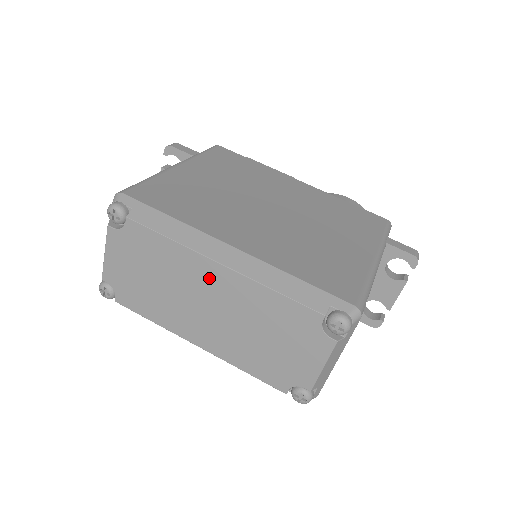
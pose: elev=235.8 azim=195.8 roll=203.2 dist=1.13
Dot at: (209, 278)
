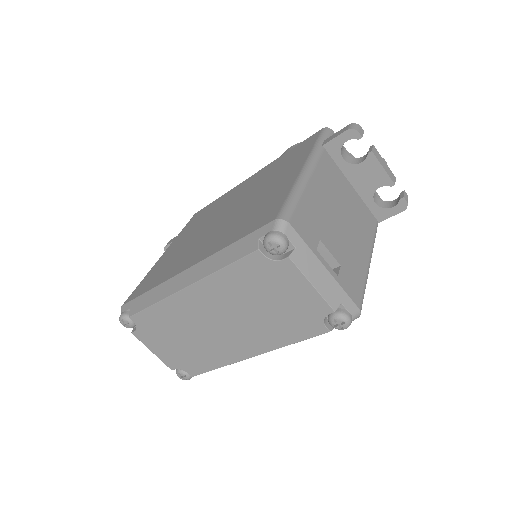
Dot at: (194, 304)
